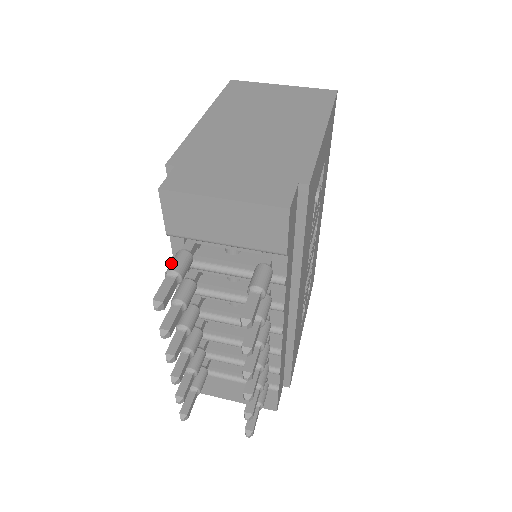
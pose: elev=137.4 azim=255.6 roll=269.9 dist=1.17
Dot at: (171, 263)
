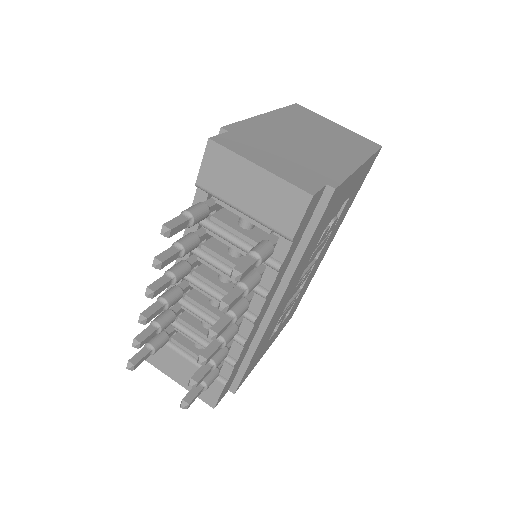
Dot at: (190, 207)
